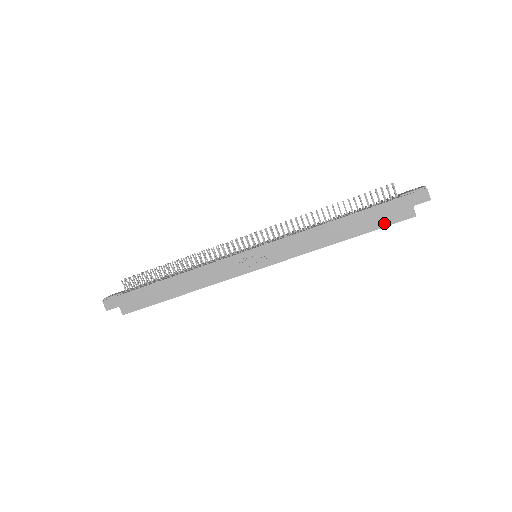
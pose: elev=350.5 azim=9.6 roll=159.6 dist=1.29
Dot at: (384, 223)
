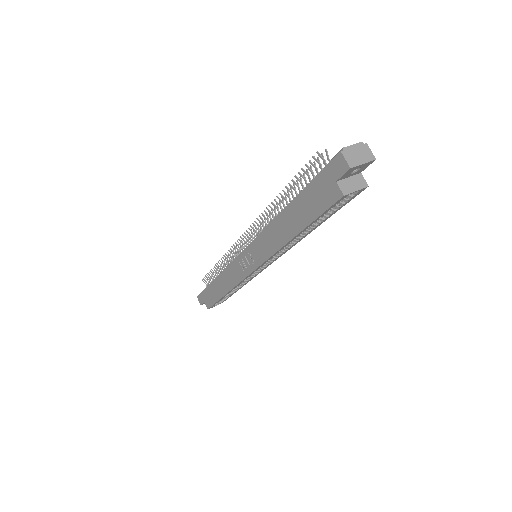
Dot at: (318, 210)
